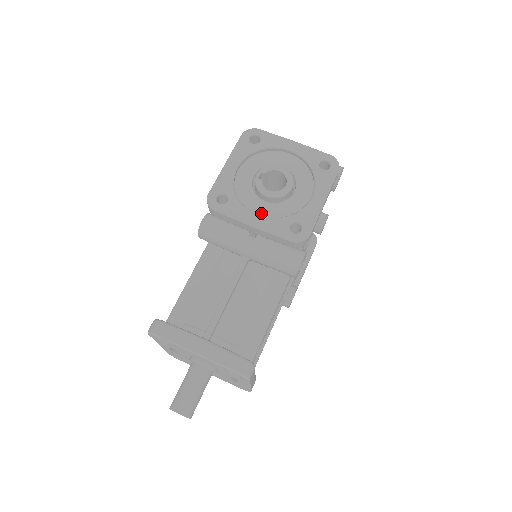
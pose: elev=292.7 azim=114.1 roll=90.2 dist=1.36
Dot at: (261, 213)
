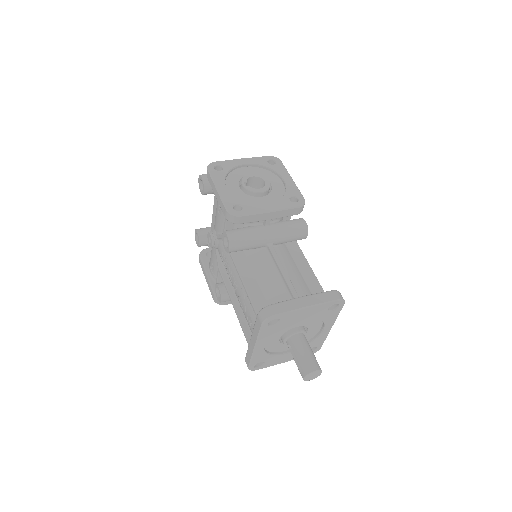
Dot at: (266, 204)
